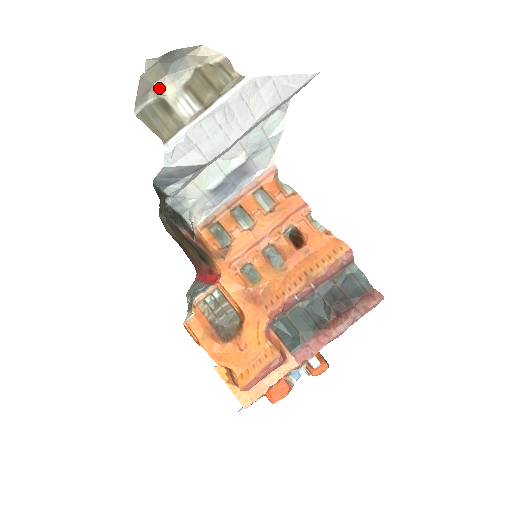
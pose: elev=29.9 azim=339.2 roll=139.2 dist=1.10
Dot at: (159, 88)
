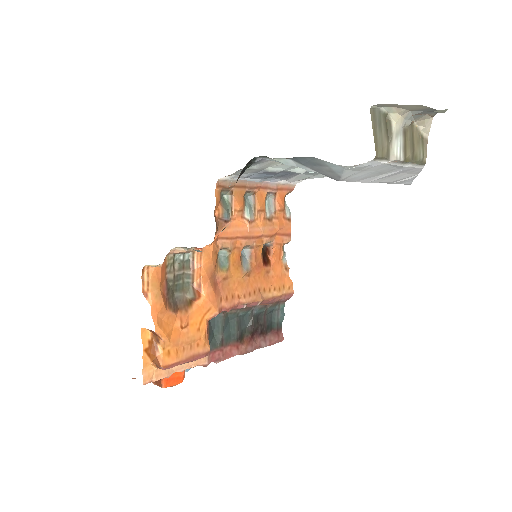
Dot at: (400, 113)
